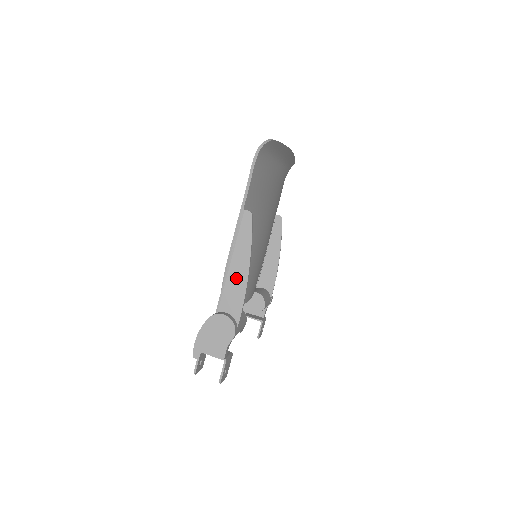
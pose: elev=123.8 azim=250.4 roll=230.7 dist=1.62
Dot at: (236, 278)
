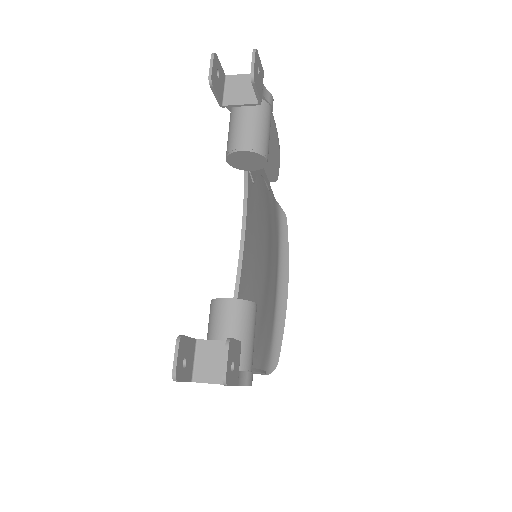
Dot at: occluded
